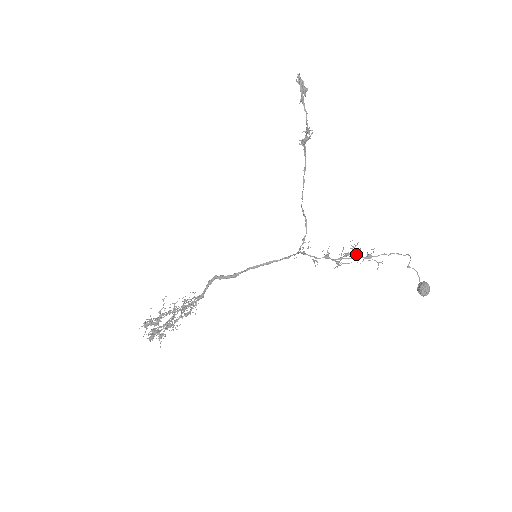
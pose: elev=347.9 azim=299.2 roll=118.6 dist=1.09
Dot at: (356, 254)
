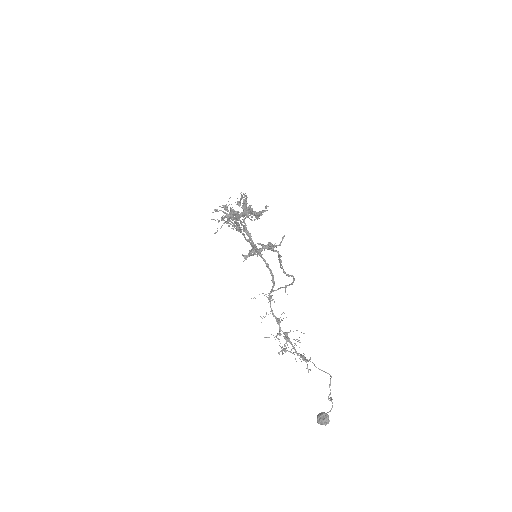
Dot at: (284, 350)
